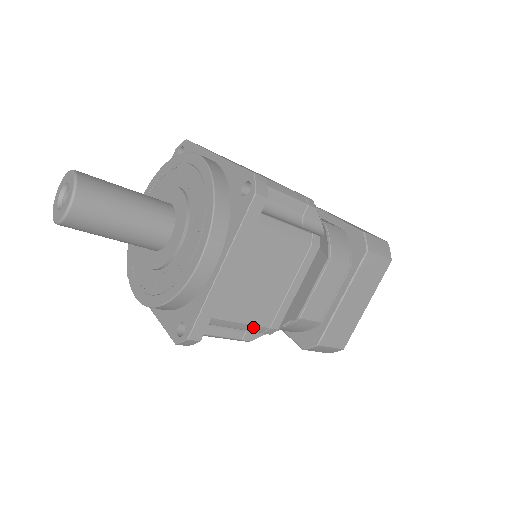
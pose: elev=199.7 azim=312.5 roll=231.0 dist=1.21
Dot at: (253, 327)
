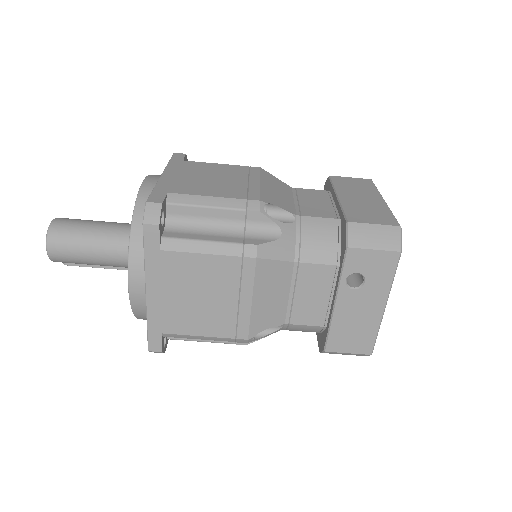
Dot at: (226, 201)
